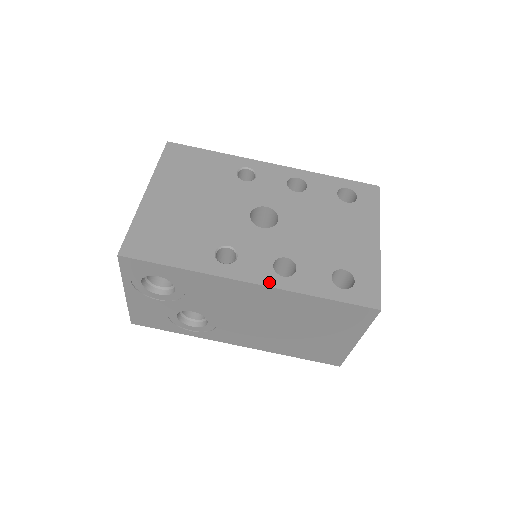
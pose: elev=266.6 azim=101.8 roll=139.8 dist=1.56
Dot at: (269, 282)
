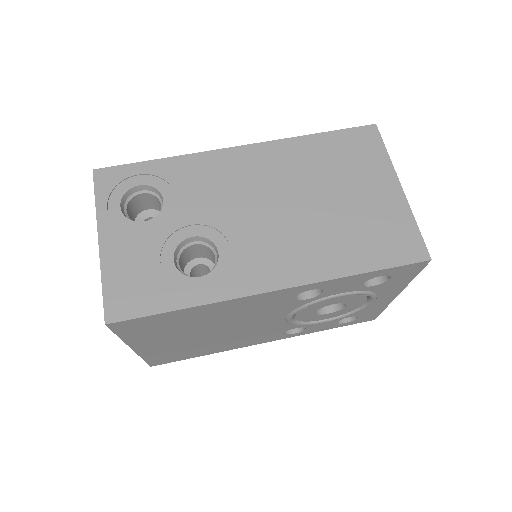
Dot at: (259, 146)
